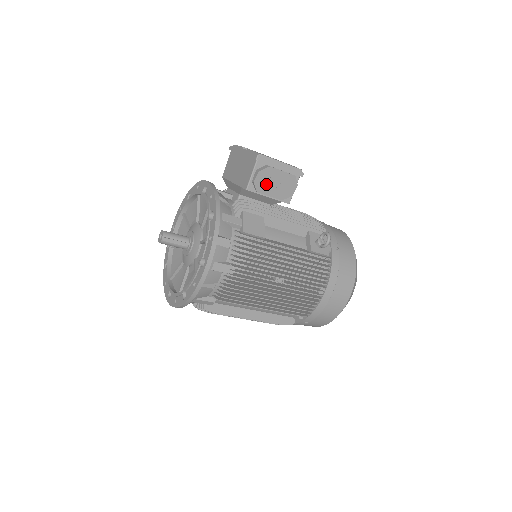
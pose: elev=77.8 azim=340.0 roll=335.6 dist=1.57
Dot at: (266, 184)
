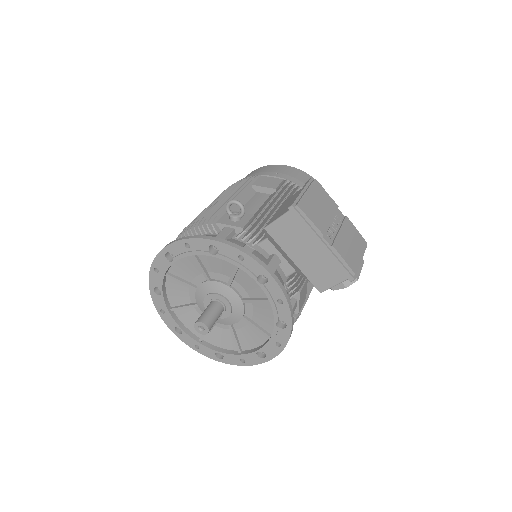
Dot at: occluded
